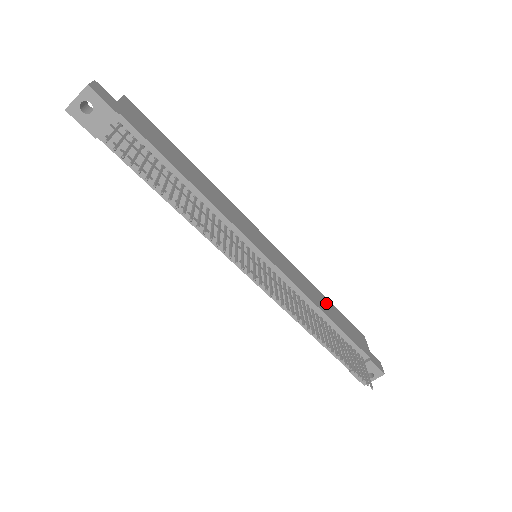
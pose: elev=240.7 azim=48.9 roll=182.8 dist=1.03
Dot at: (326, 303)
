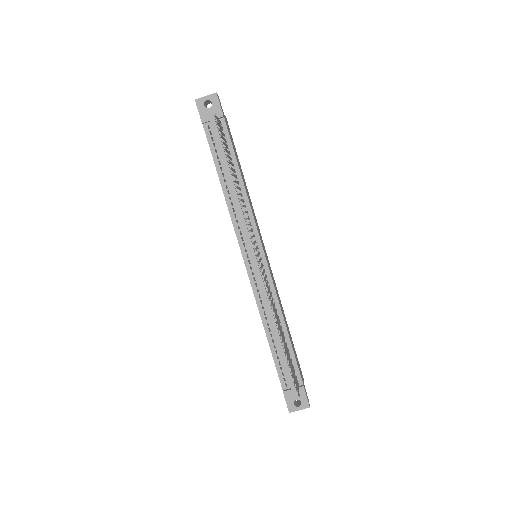
Dot at: (287, 326)
